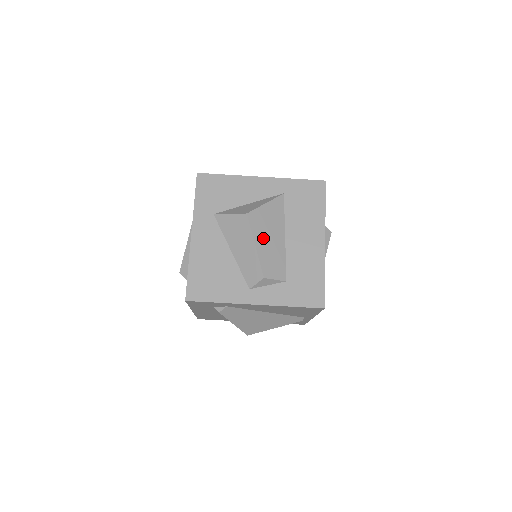
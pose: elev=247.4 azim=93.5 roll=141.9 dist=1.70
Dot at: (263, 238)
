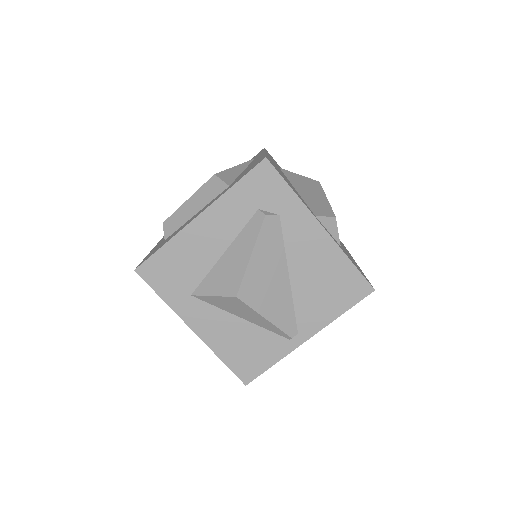
Dot at: occluded
